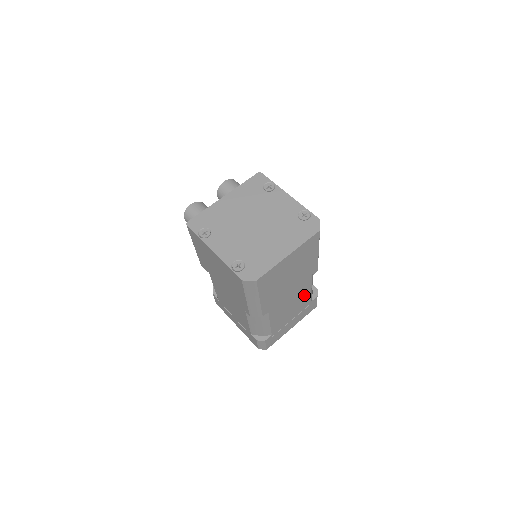
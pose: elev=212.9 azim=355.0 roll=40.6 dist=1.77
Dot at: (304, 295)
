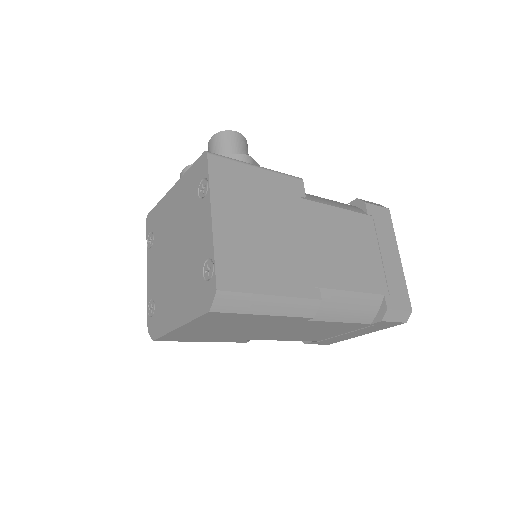
Dot at: (330, 325)
